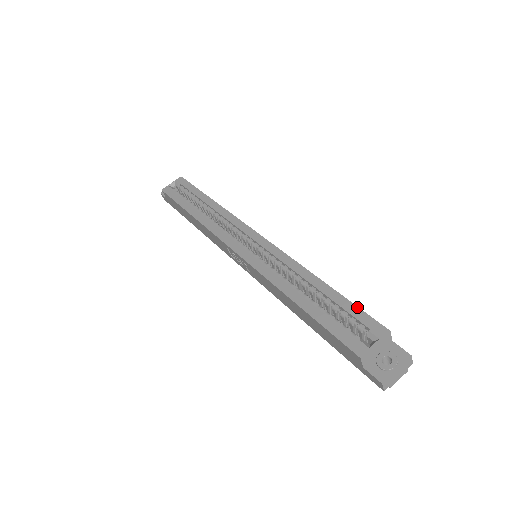
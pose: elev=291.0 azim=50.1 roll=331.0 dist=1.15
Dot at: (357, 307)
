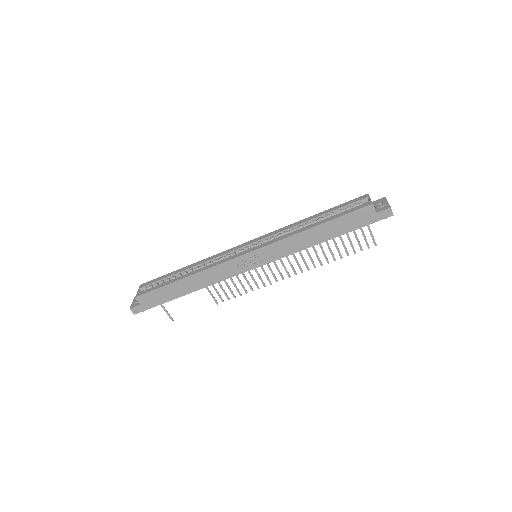
Dot at: (343, 203)
